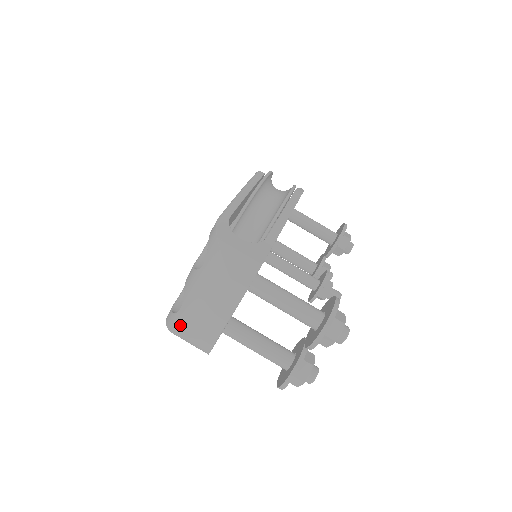
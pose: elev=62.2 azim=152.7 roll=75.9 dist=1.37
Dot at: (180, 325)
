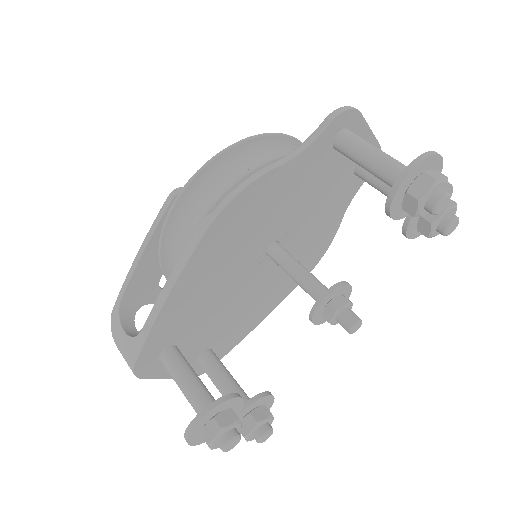
Dot at: occluded
